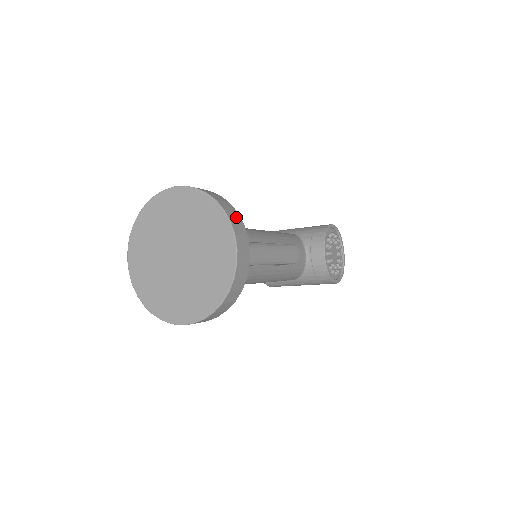
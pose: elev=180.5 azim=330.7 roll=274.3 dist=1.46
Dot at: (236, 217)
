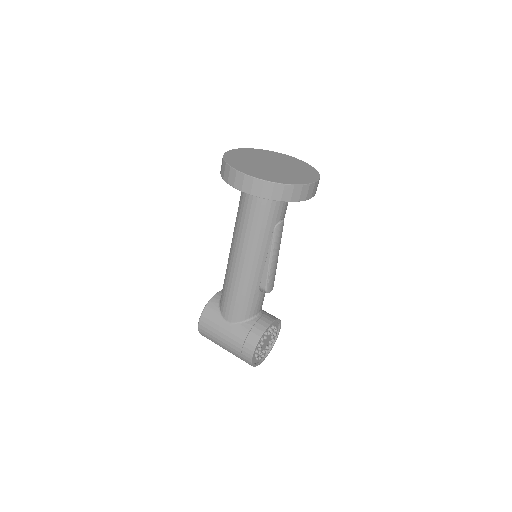
Dot at: occluded
